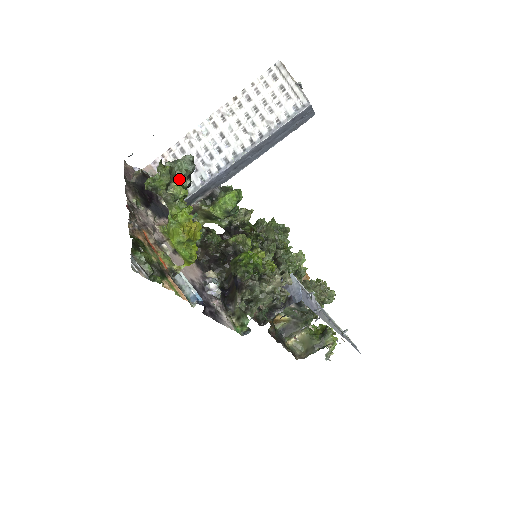
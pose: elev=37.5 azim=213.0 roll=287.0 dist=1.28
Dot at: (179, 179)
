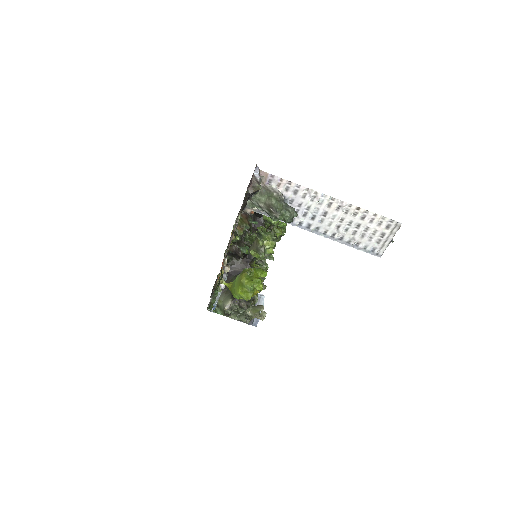
Dot at: (275, 216)
